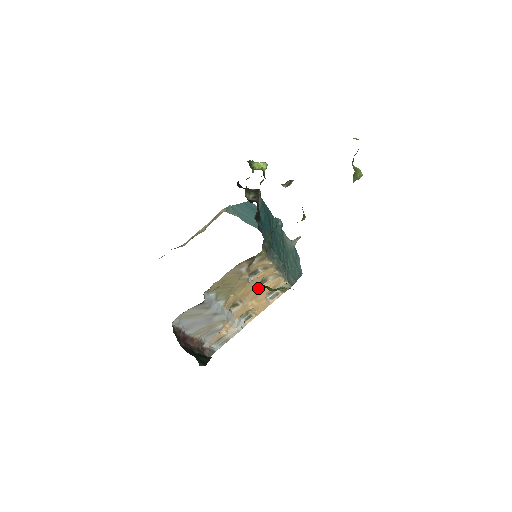
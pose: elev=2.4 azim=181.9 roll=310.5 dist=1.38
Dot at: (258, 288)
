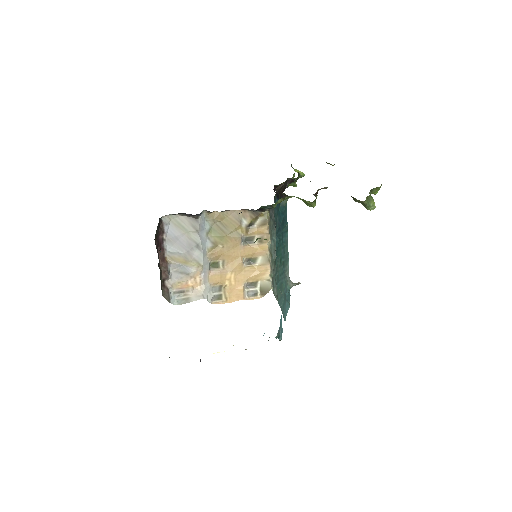
Dot at: (244, 264)
